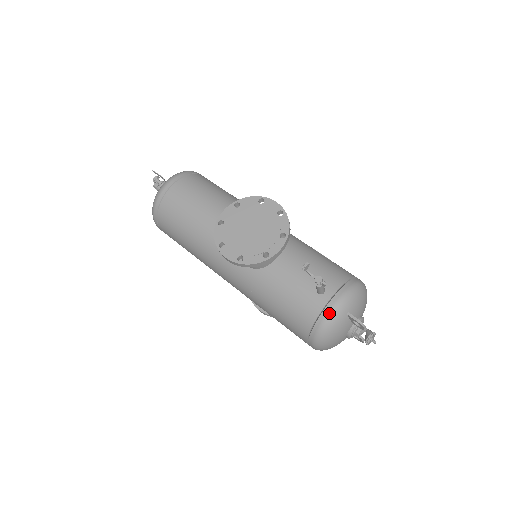
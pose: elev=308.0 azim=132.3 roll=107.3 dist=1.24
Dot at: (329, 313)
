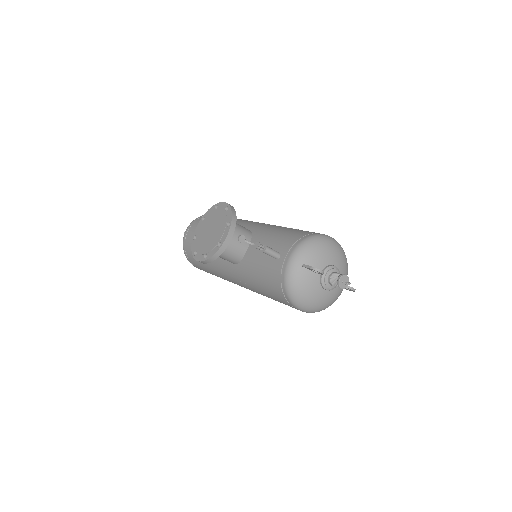
Dot at: (286, 271)
